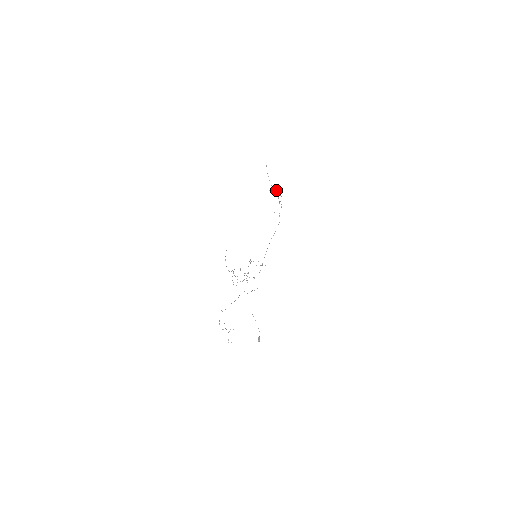
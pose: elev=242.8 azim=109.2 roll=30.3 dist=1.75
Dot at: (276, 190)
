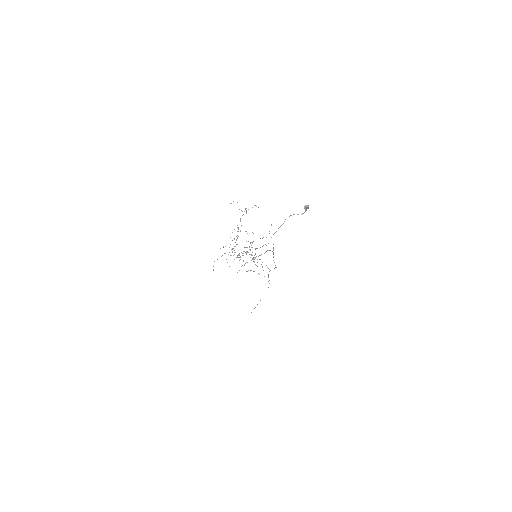
Dot at: occluded
